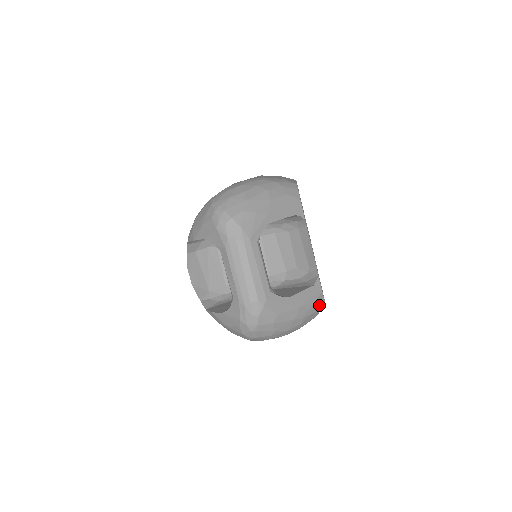
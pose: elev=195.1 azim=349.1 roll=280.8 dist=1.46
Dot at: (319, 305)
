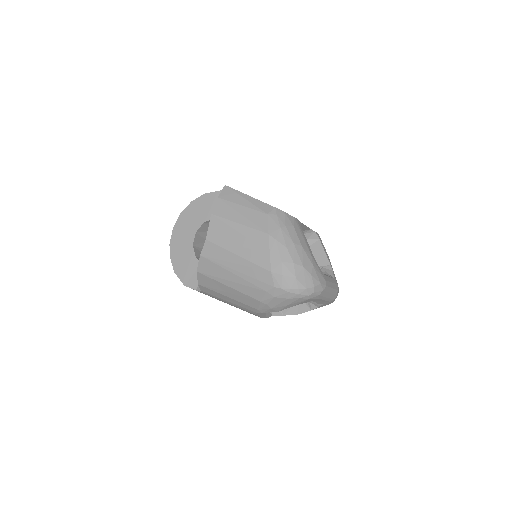
Dot at: occluded
